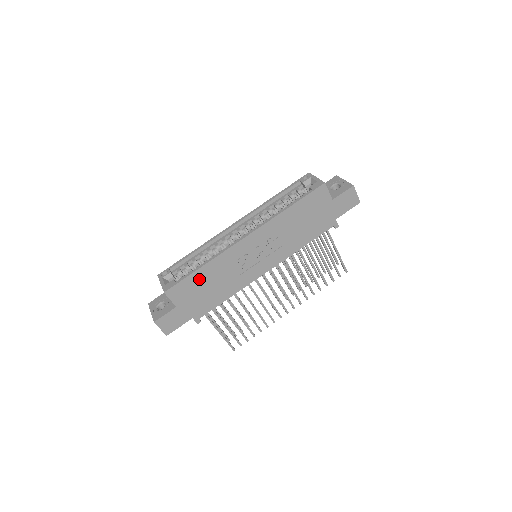
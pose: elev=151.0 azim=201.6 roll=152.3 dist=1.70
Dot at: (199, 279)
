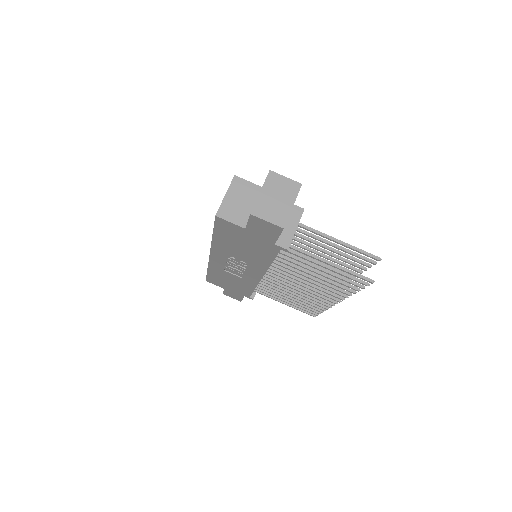
Dot at: (216, 277)
